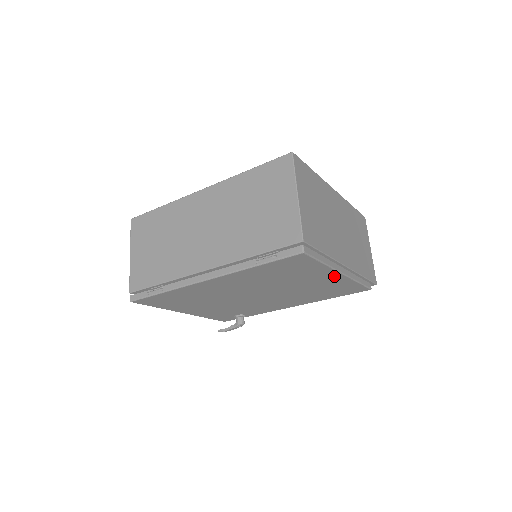
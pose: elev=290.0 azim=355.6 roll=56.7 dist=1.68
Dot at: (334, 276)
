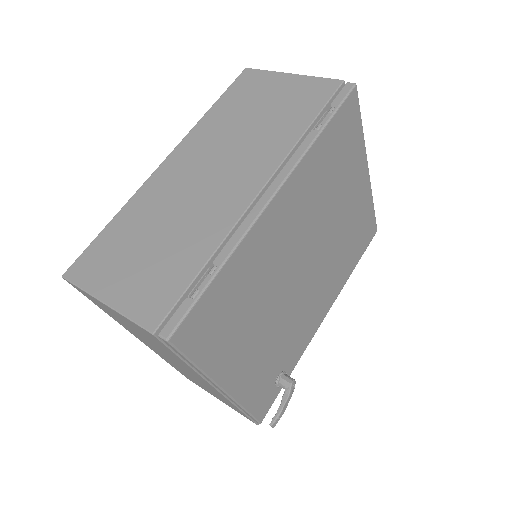
Dot at: (363, 179)
